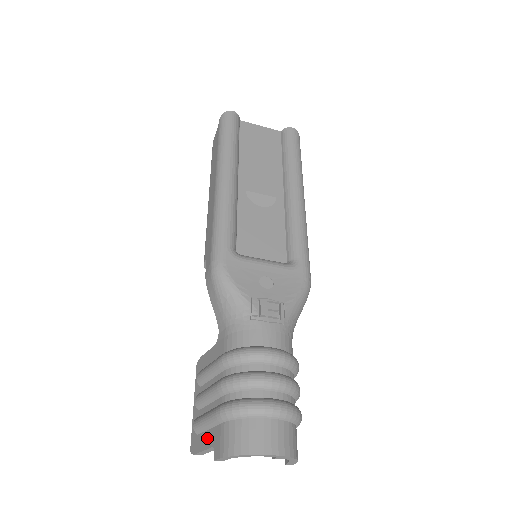
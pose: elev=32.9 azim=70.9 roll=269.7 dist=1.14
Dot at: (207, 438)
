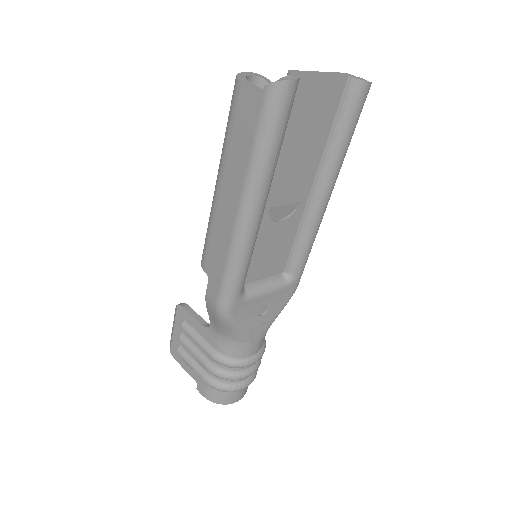
Dot at: (190, 370)
